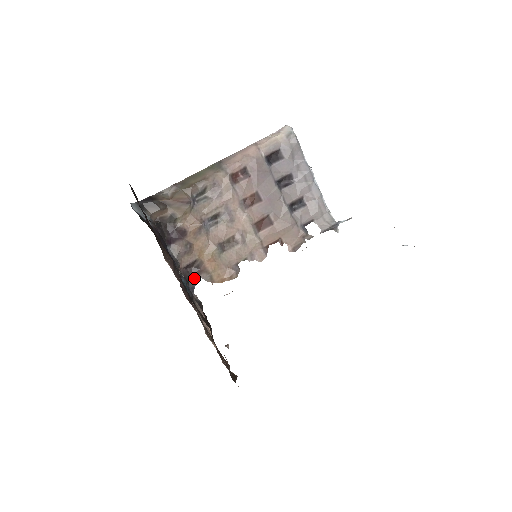
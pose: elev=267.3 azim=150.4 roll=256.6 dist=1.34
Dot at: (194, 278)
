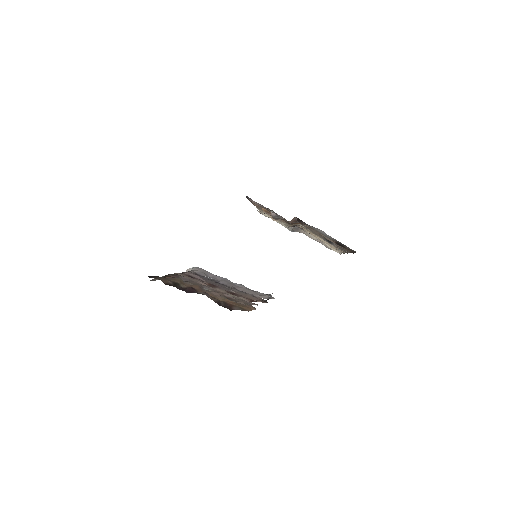
Dot at: (231, 310)
